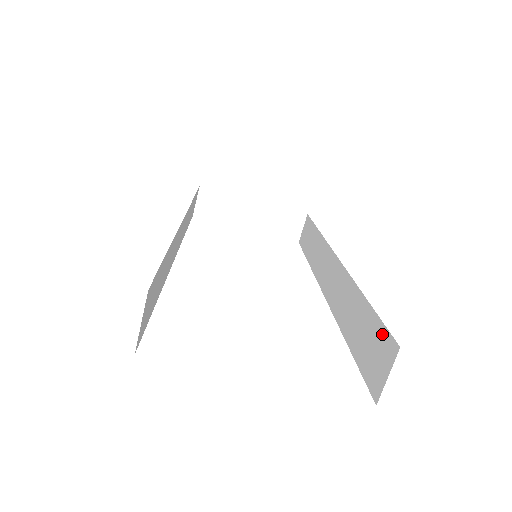
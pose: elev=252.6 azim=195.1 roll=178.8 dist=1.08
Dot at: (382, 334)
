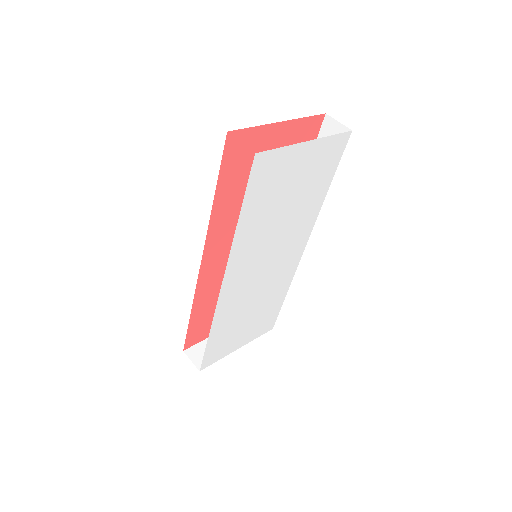
Dot at: occluded
